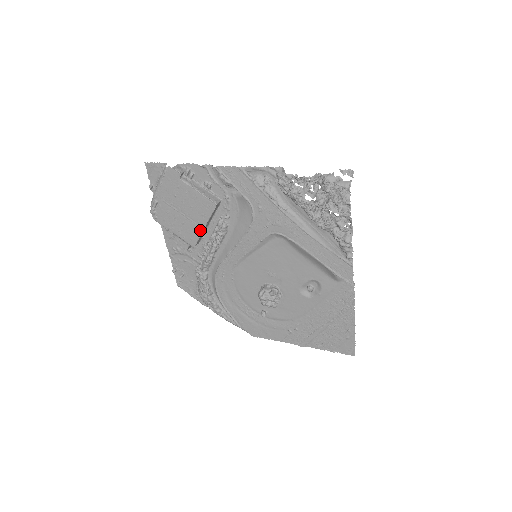
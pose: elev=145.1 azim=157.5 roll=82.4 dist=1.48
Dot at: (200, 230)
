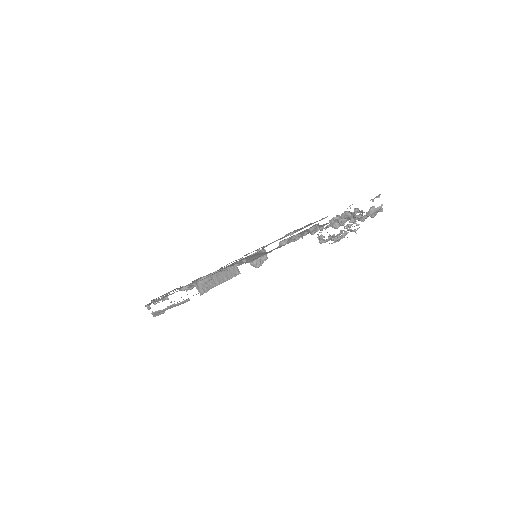
Dot at: occluded
